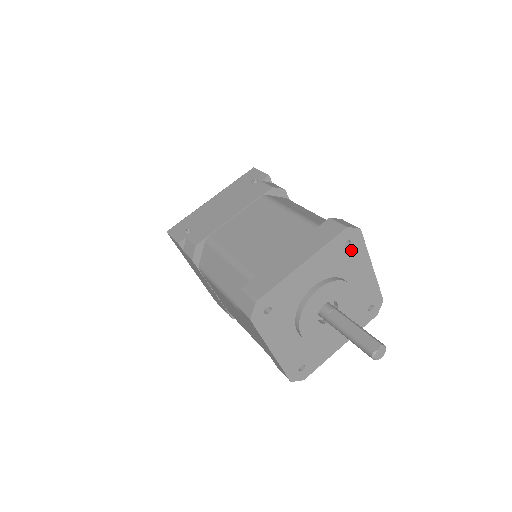
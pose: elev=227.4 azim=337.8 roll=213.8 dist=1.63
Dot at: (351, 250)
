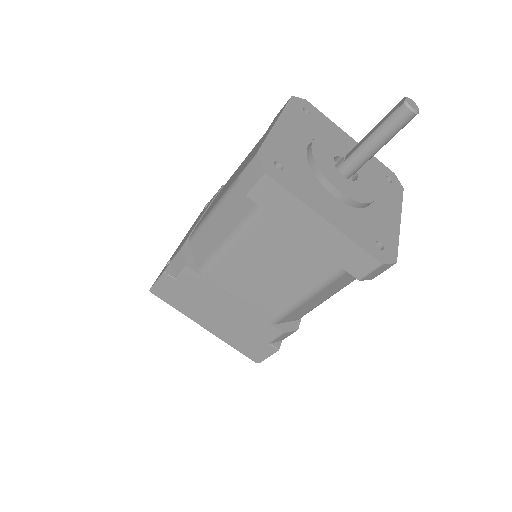
Dot at: (314, 118)
